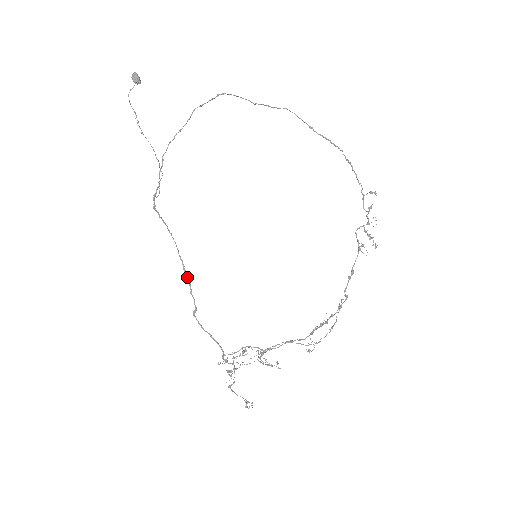
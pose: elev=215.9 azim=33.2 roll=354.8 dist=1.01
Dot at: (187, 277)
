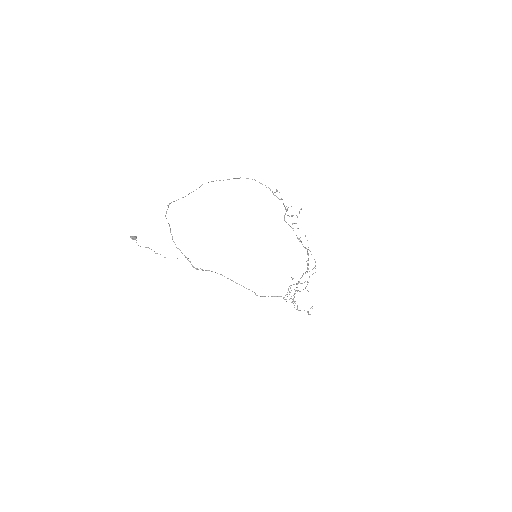
Dot at: (239, 284)
